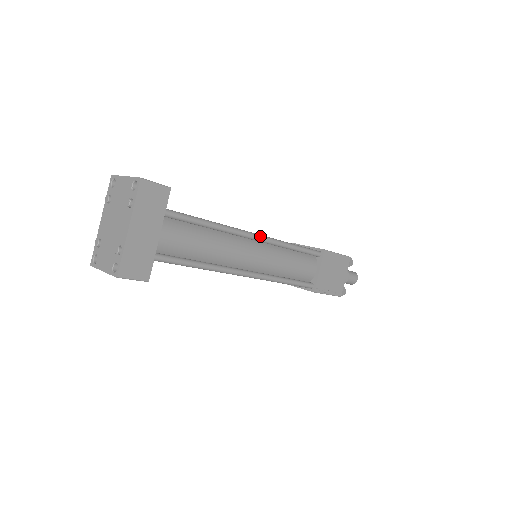
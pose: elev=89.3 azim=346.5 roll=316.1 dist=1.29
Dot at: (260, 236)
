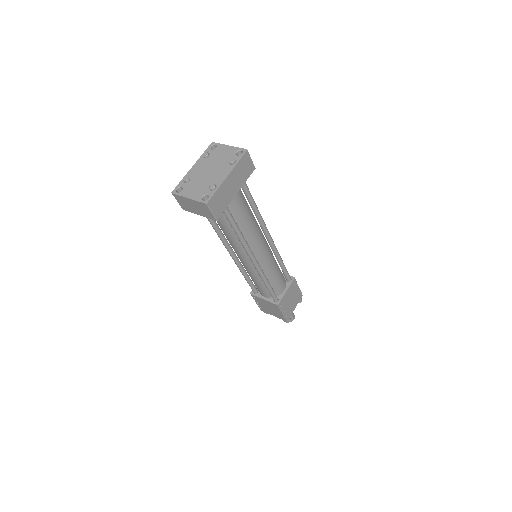
Dot at: (272, 239)
